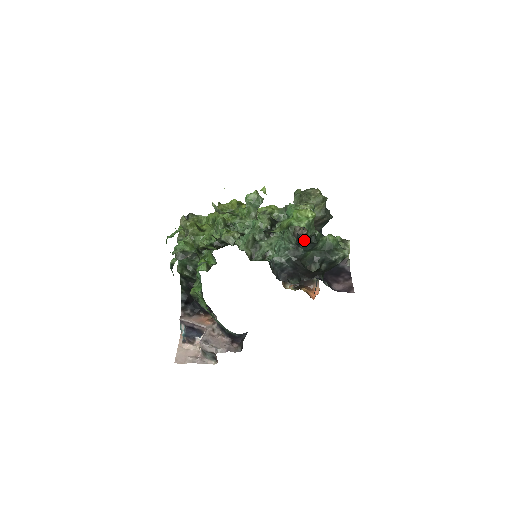
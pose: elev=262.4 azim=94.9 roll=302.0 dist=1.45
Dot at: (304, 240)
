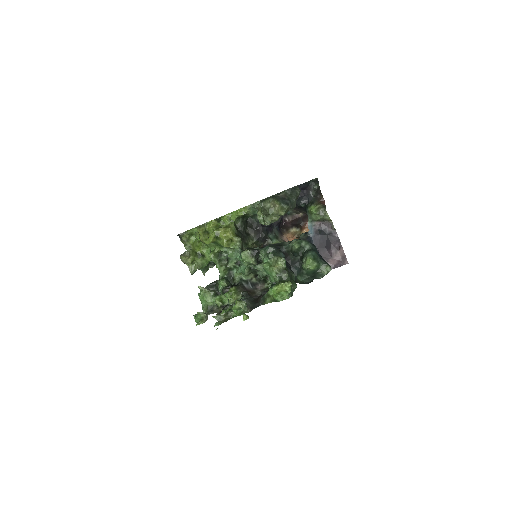
Dot at: occluded
